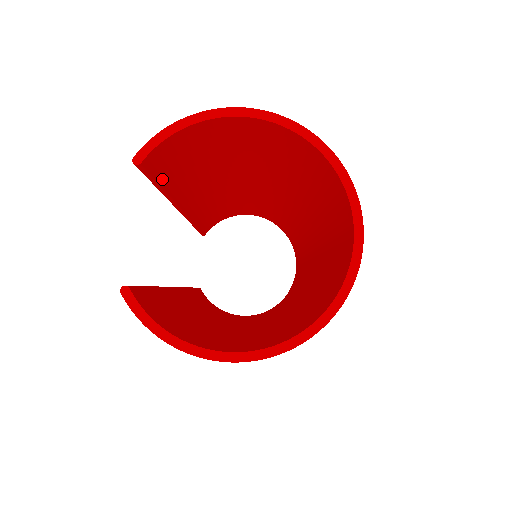
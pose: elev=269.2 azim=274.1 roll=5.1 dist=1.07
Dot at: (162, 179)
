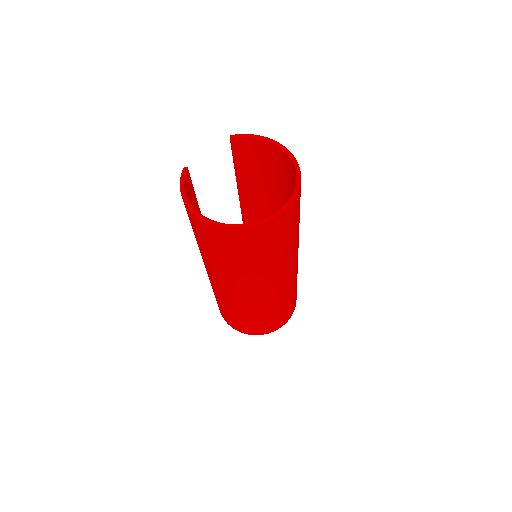
Dot at: (239, 164)
